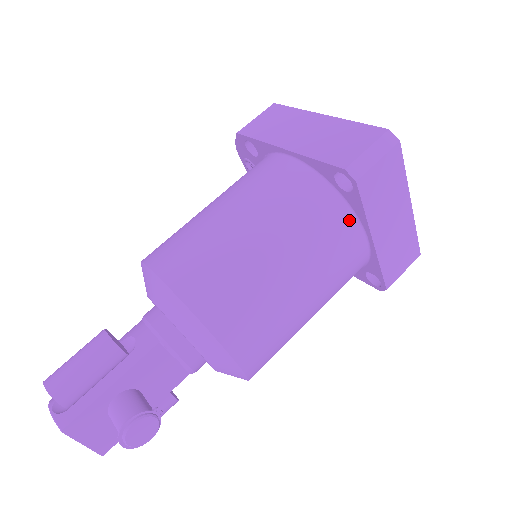
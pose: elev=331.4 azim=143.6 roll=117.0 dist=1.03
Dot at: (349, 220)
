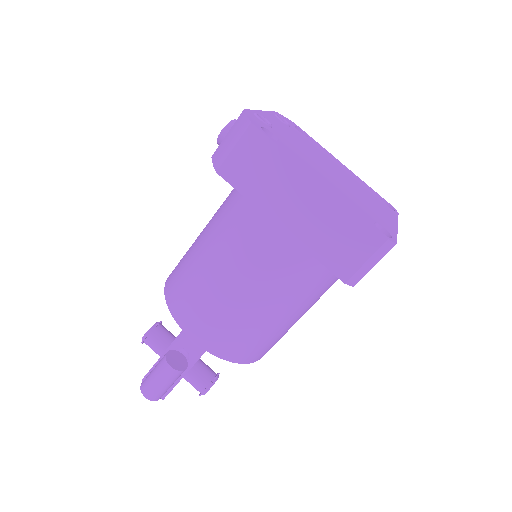
Dot at: occluded
